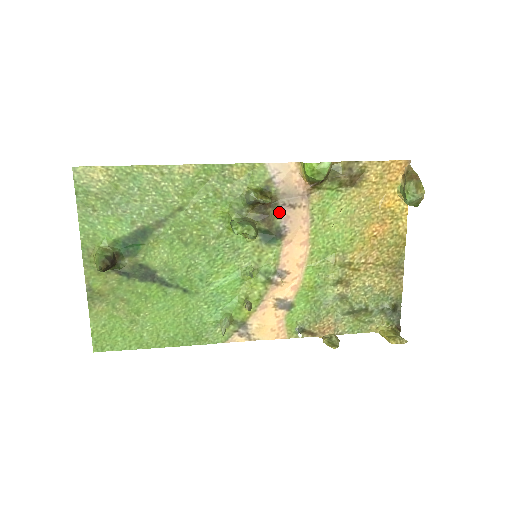
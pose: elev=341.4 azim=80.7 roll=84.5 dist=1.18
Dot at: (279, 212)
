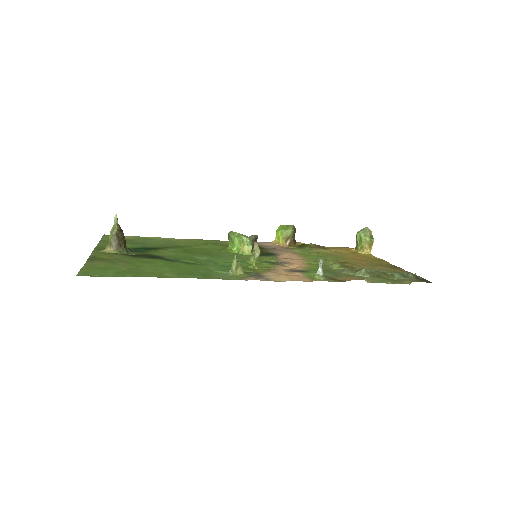
Dot at: (268, 250)
